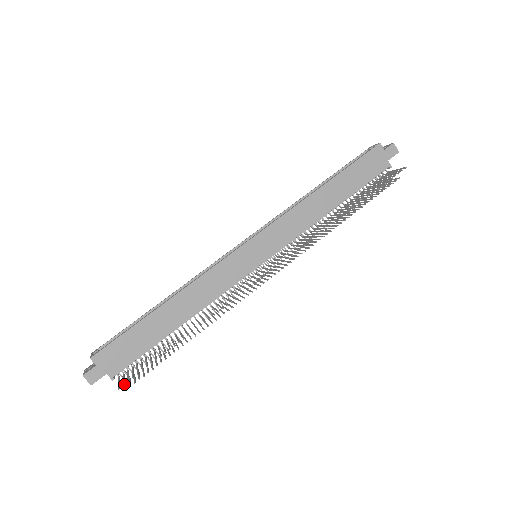
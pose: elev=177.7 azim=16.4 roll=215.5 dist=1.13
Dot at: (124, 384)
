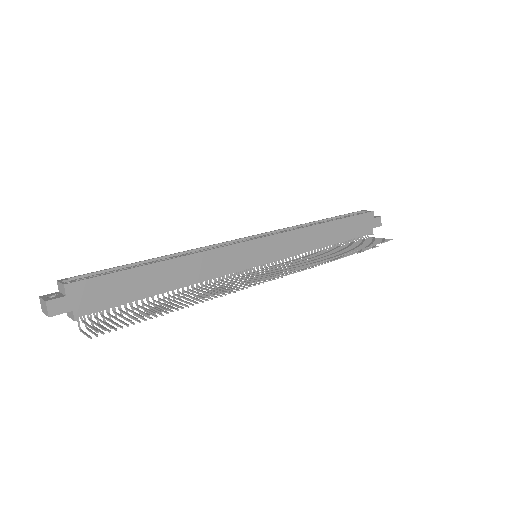
Dot at: (105, 329)
